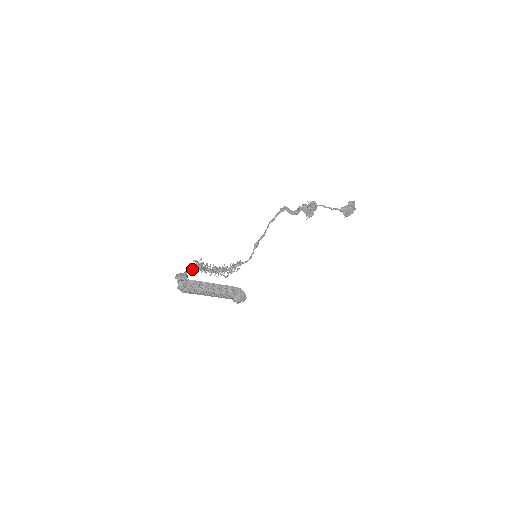
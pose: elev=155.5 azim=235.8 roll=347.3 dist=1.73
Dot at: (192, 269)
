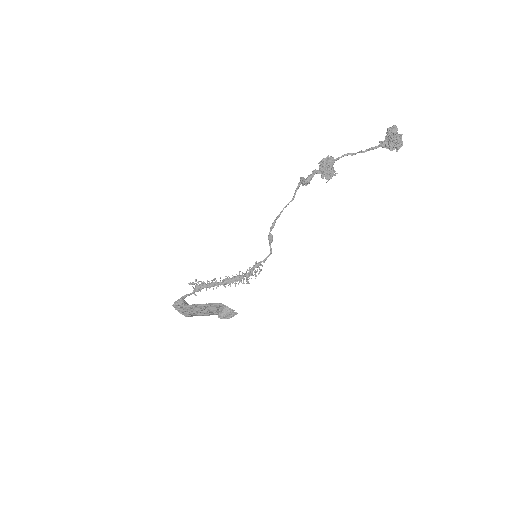
Dot at: (193, 291)
